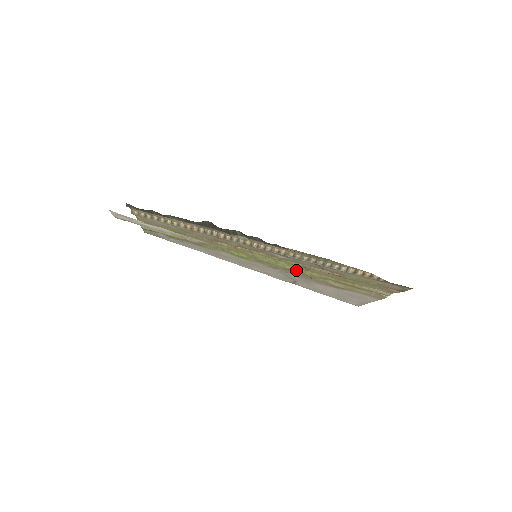
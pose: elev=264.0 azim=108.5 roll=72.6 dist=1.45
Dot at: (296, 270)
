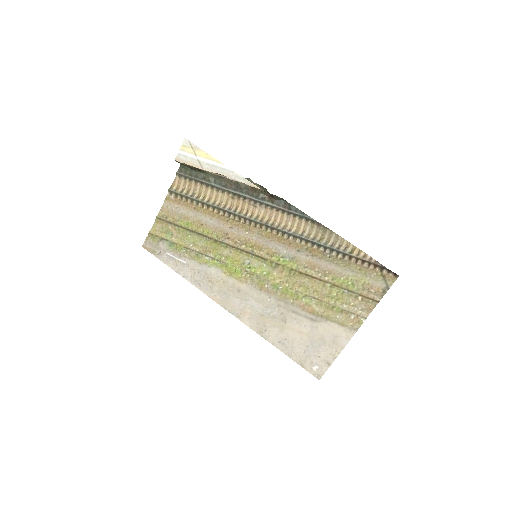
Dot at: (284, 286)
